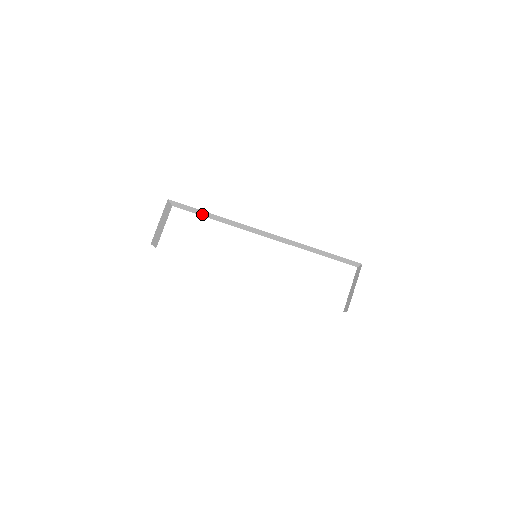
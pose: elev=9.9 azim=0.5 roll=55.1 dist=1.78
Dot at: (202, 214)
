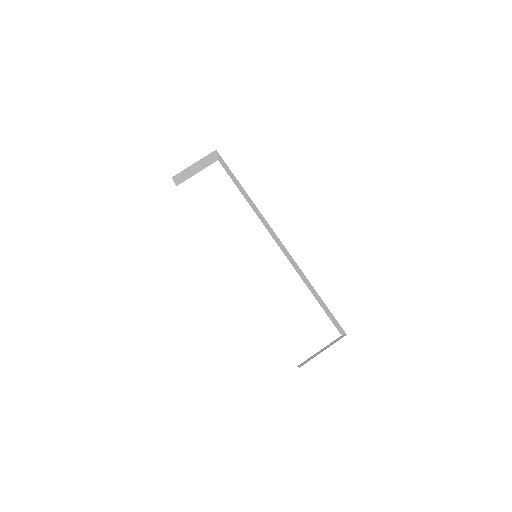
Dot at: (237, 185)
